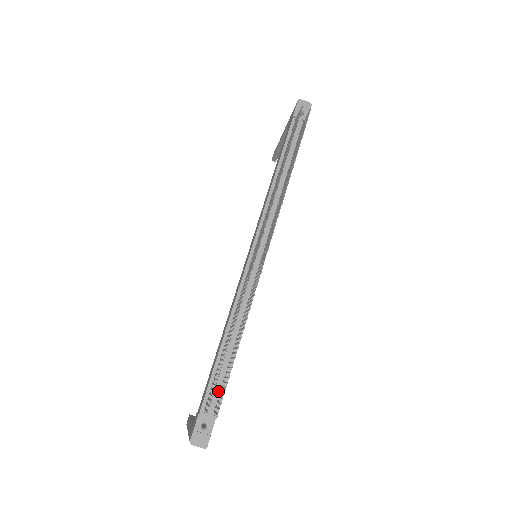
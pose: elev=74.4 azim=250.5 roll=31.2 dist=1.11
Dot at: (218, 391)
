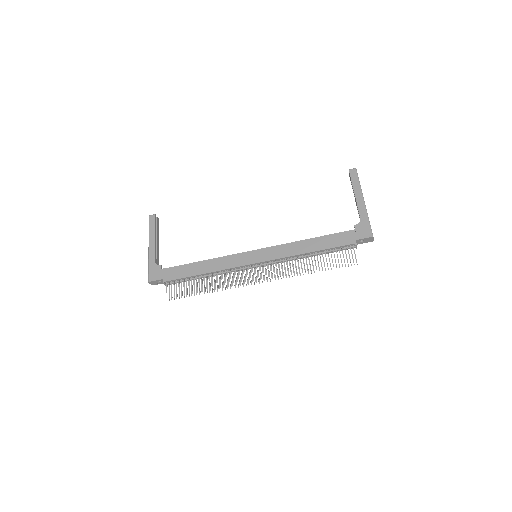
Dot at: (178, 282)
